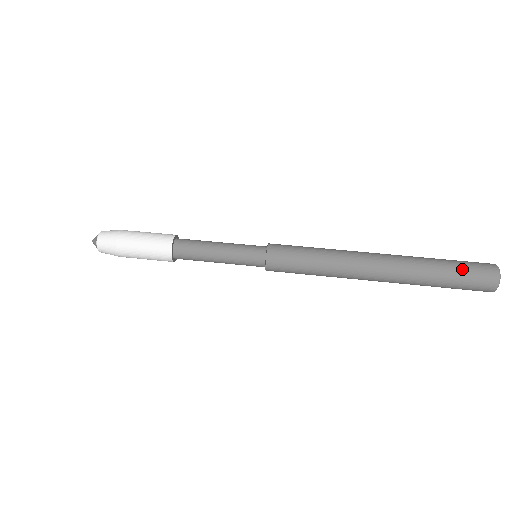
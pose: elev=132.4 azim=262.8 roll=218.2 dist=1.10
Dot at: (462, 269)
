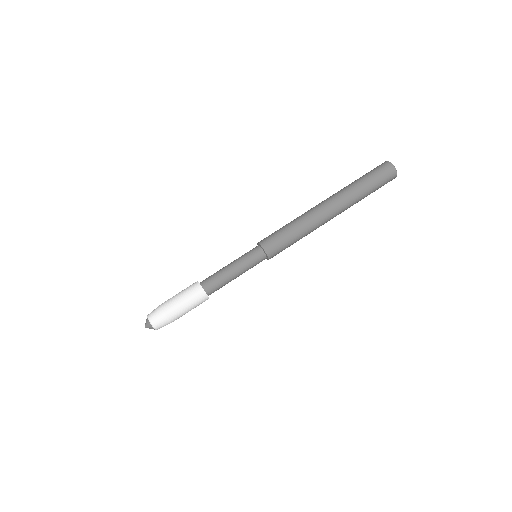
Dot at: (375, 178)
